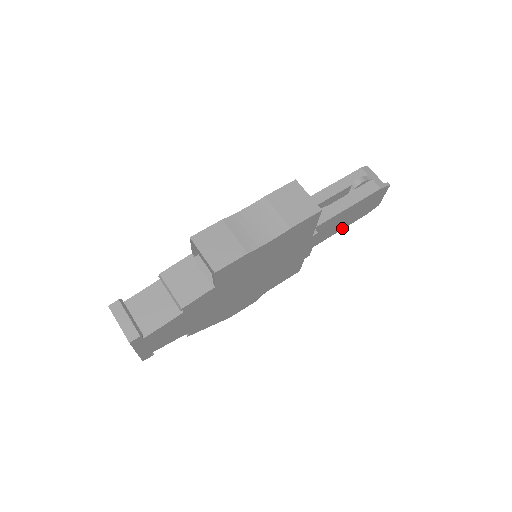
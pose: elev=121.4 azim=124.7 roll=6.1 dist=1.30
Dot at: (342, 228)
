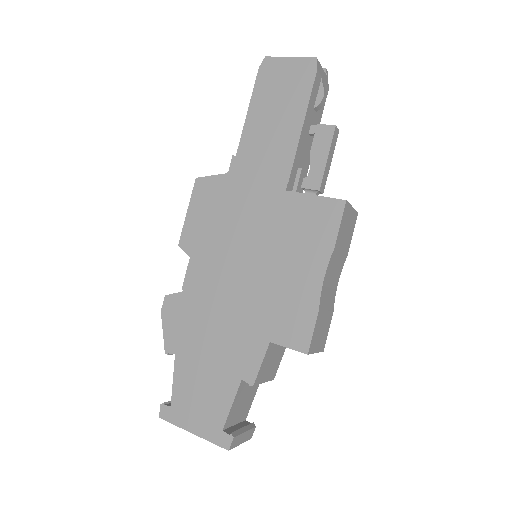
Dot at: occluded
